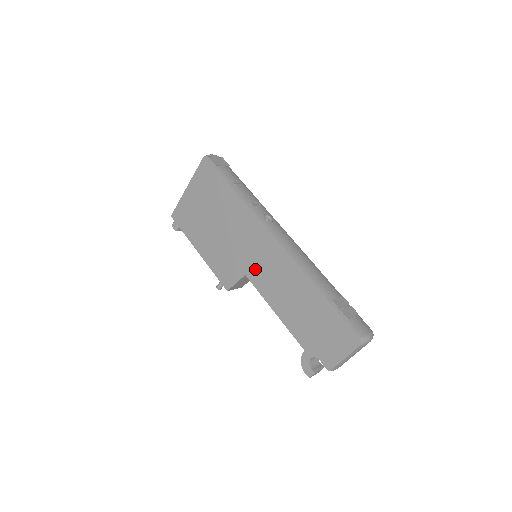
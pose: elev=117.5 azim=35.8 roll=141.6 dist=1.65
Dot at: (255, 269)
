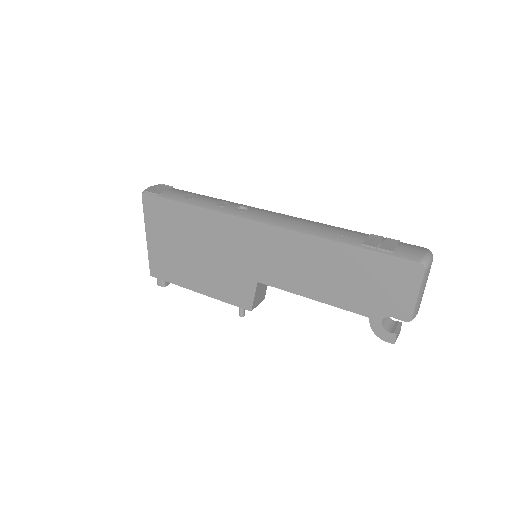
Dot at: (263, 269)
